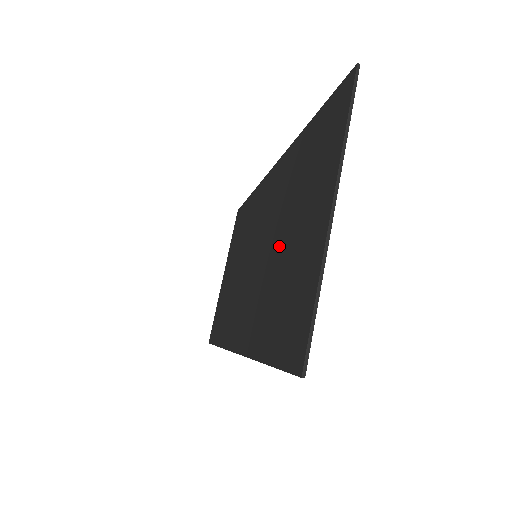
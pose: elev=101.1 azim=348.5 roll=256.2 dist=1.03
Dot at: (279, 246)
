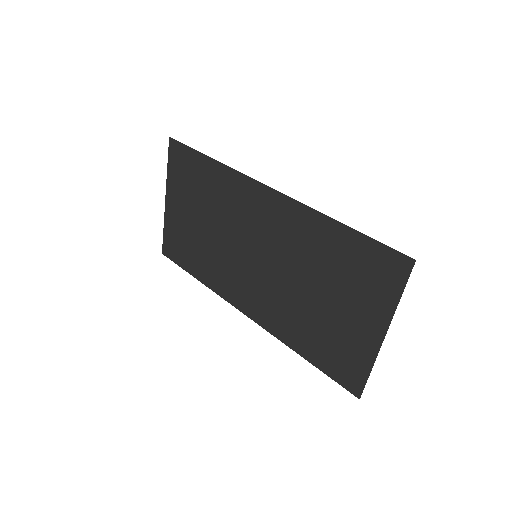
Dot at: (308, 294)
